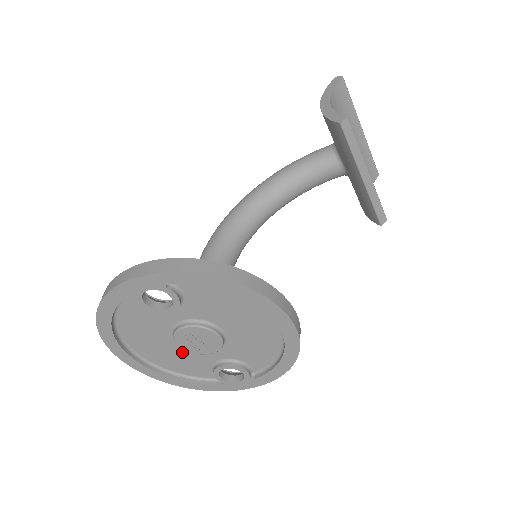
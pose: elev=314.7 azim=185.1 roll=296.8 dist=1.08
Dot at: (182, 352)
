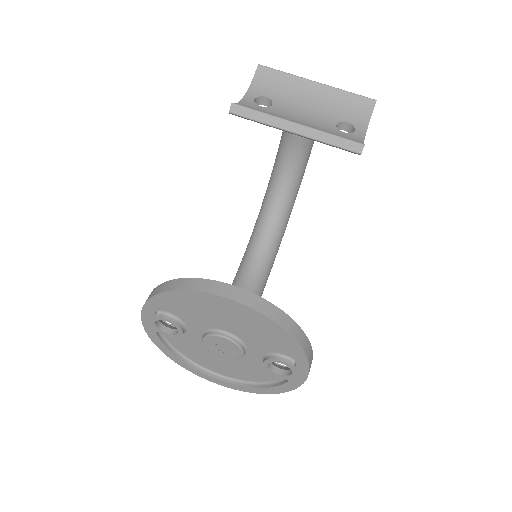
Dot at: (238, 362)
